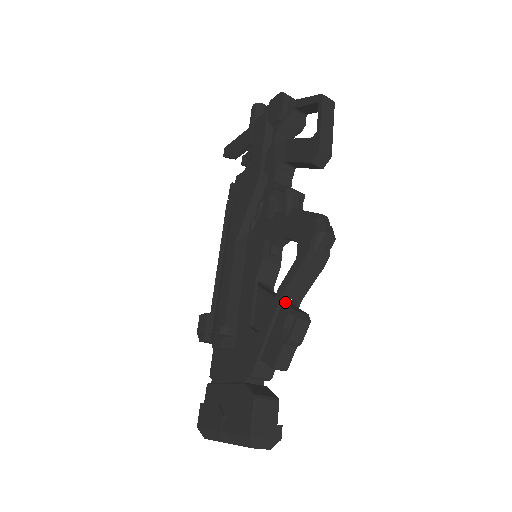
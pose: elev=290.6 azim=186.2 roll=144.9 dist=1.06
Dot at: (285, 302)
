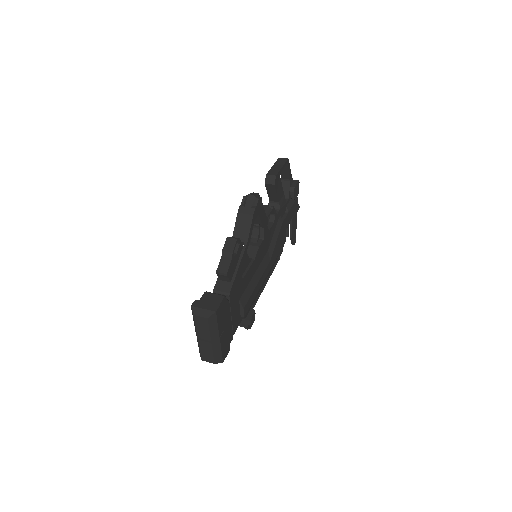
Dot at: occluded
